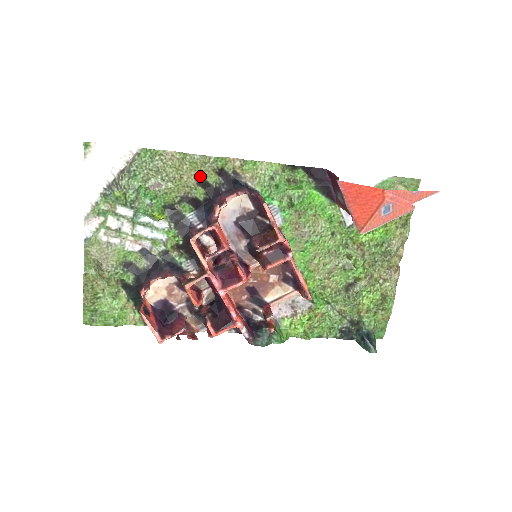
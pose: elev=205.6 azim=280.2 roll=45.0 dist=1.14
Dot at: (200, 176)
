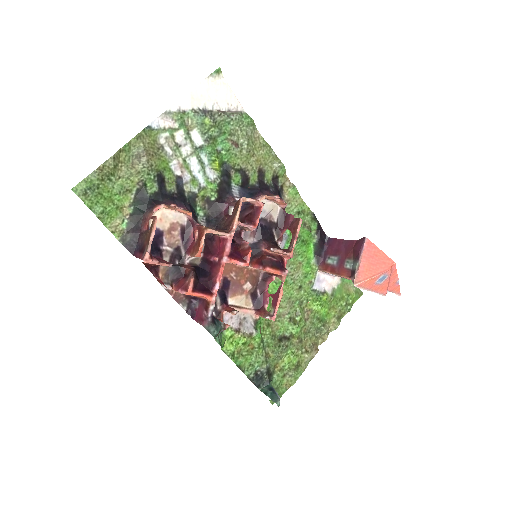
Dot at: (264, 167)
